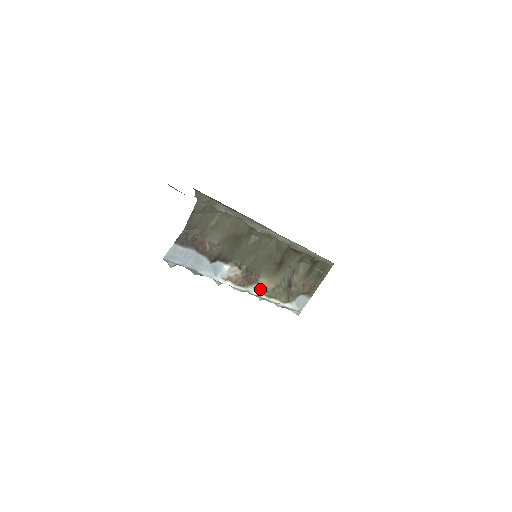
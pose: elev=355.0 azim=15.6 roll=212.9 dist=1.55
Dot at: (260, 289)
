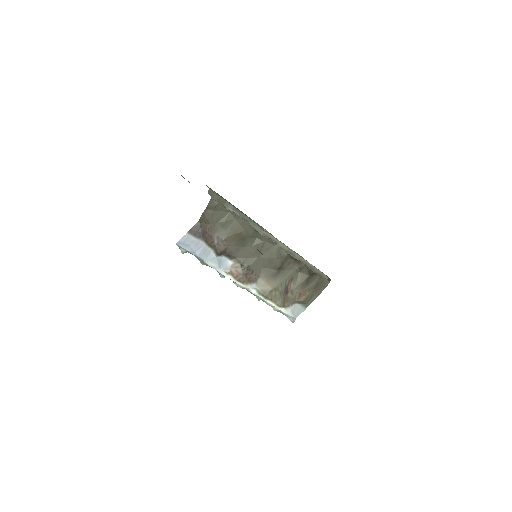
Dot at: (258, 289)
